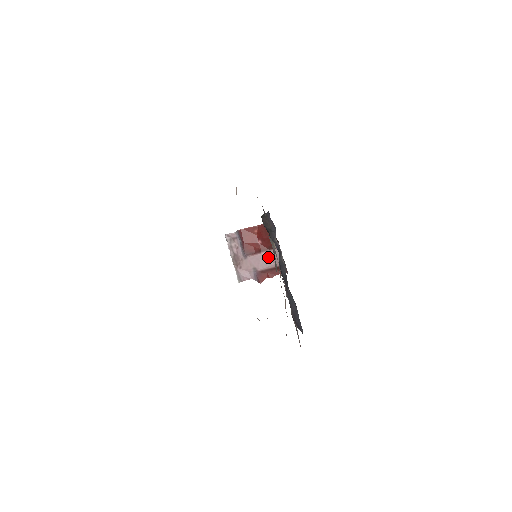
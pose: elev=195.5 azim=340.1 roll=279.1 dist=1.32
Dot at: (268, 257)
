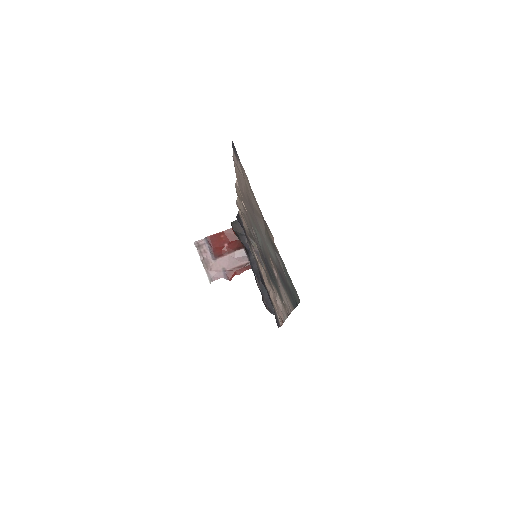
Dot at: (235, 257)
